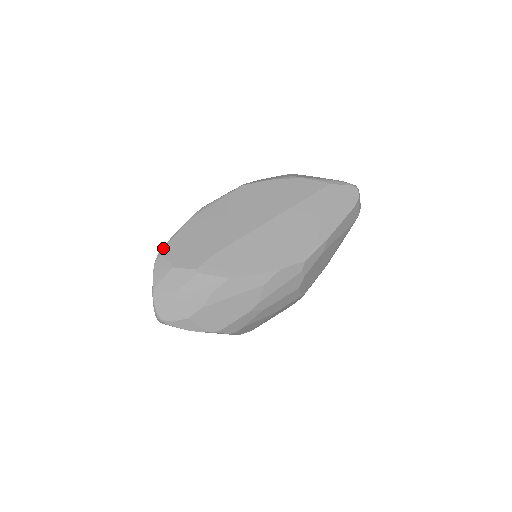
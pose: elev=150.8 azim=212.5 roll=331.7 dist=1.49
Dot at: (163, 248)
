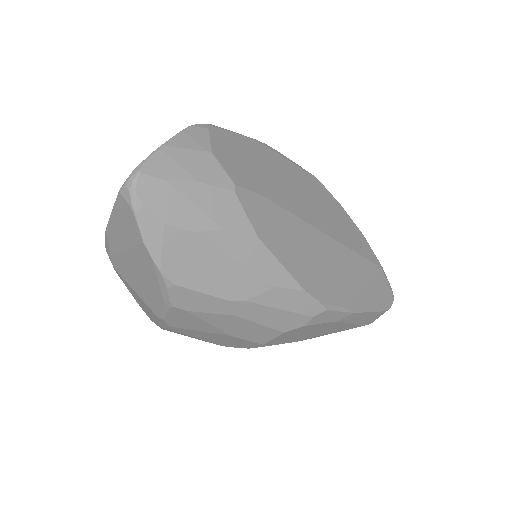
Dot at: (214, 125)
